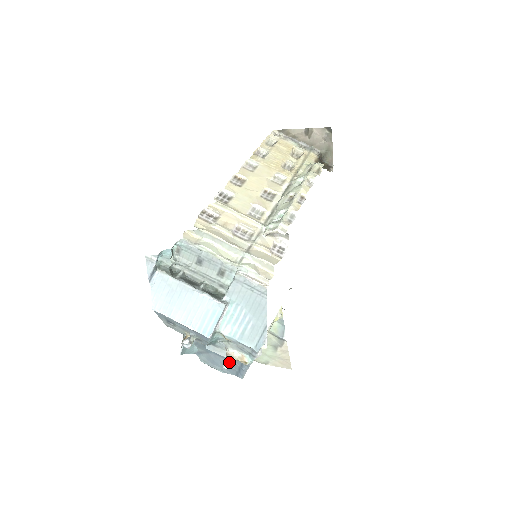
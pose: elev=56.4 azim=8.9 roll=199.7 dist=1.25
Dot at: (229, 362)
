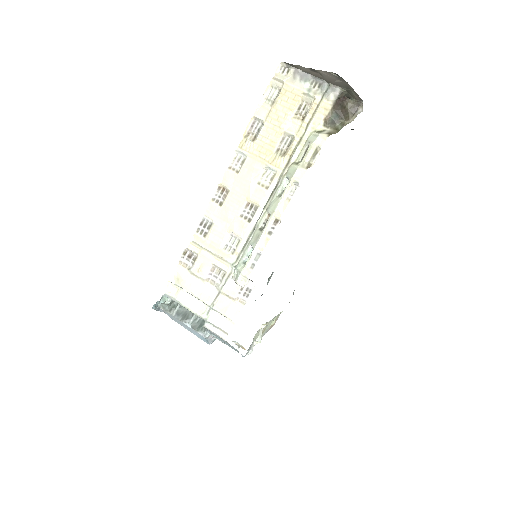
Dot at: (236, 347)
